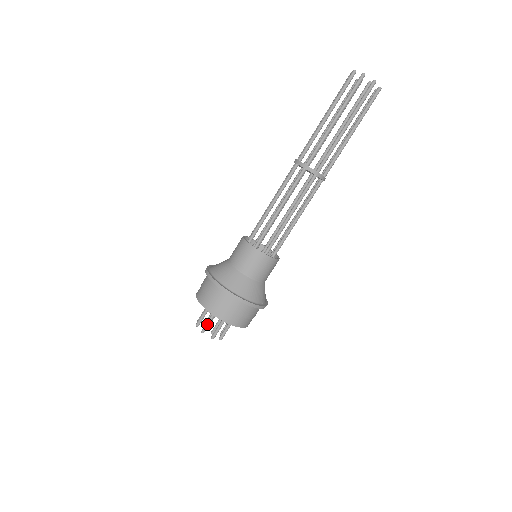
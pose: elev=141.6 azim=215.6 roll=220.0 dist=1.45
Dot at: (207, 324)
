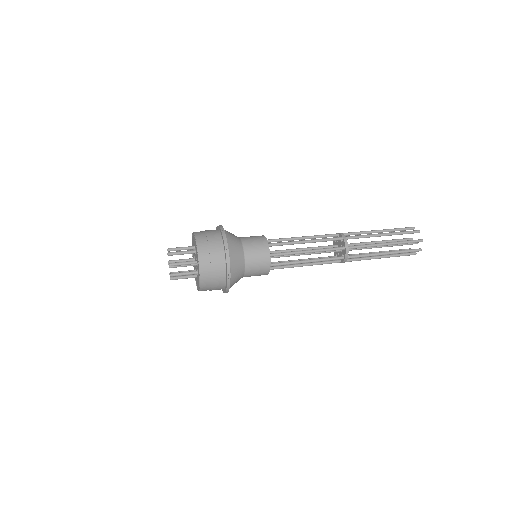
Dot at: (179, 252)
